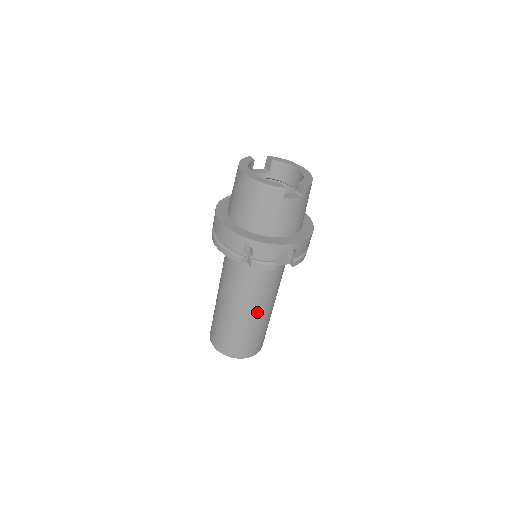
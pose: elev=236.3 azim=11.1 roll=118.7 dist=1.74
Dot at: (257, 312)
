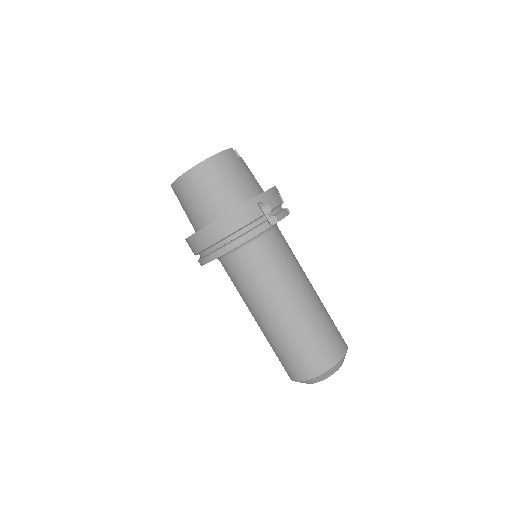
Dot at: (311, 286)
